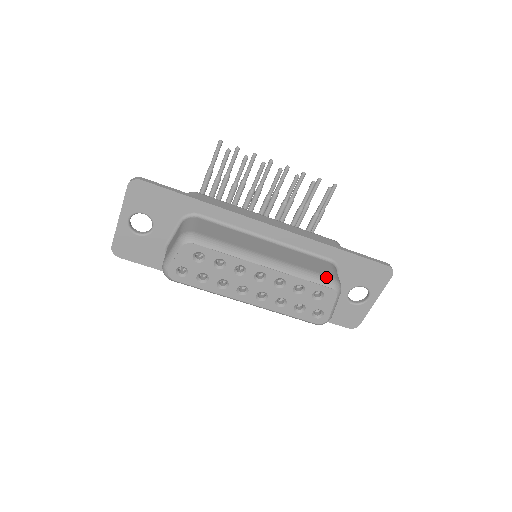
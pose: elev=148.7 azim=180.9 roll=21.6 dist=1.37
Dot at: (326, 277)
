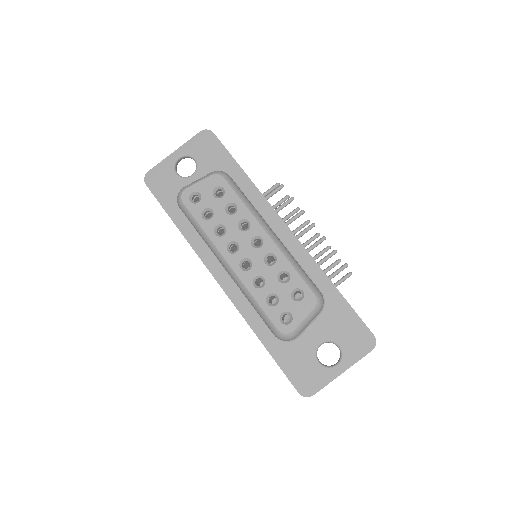
Dot at: (314, 284)
